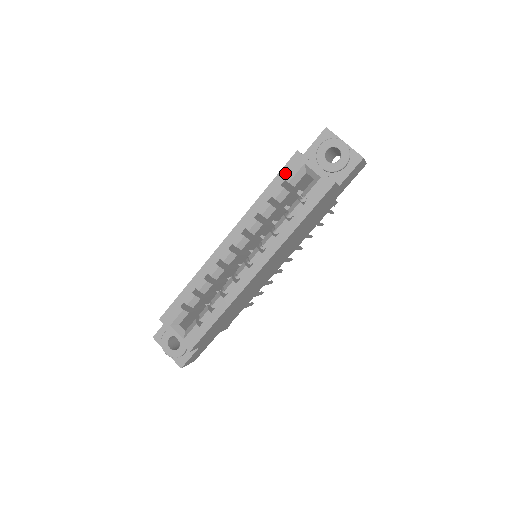
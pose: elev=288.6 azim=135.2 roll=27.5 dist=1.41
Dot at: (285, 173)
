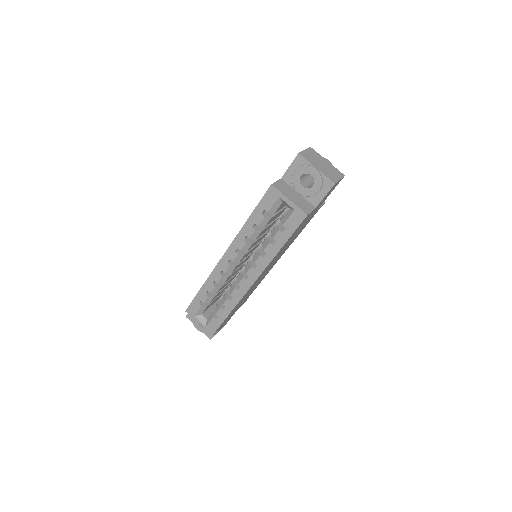
Dot at: (263, 204)
